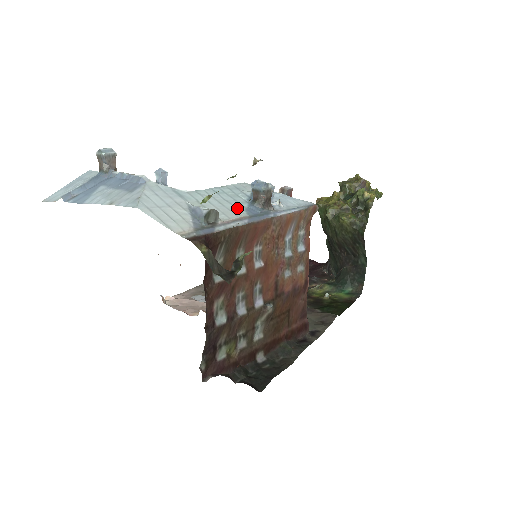
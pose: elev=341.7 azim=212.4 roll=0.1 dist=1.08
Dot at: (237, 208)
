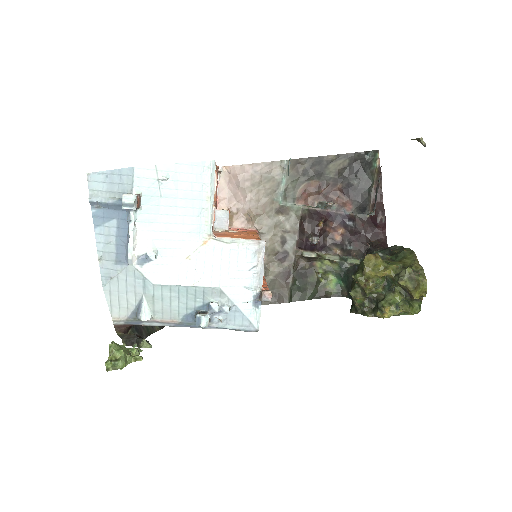
Dot at: (179, 312)
